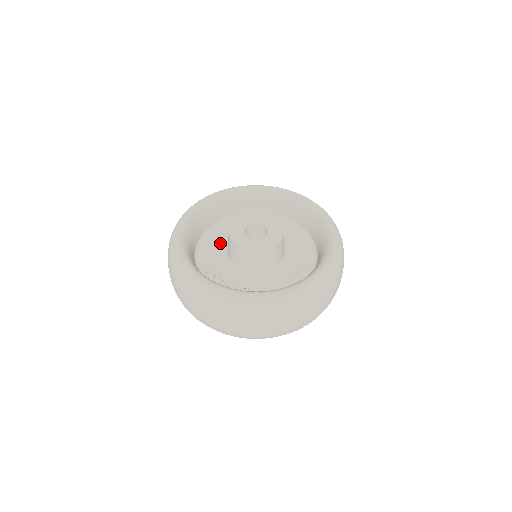
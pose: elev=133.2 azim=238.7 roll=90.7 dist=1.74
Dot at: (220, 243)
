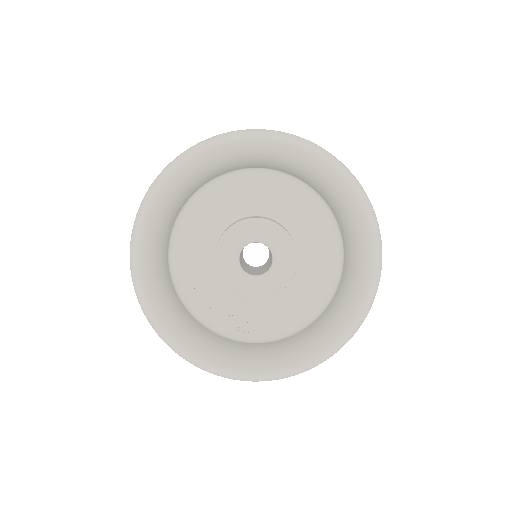
Dot at: (203, 238)
